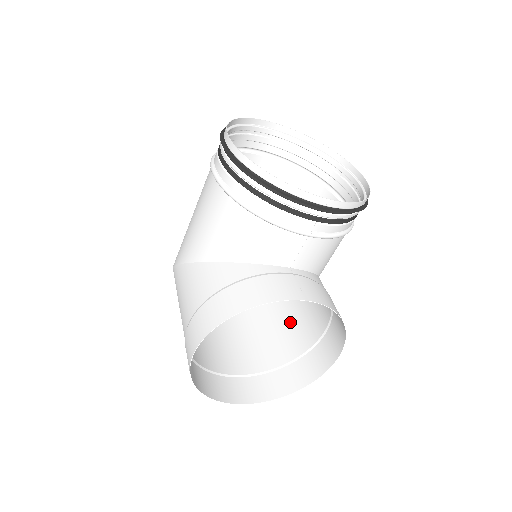
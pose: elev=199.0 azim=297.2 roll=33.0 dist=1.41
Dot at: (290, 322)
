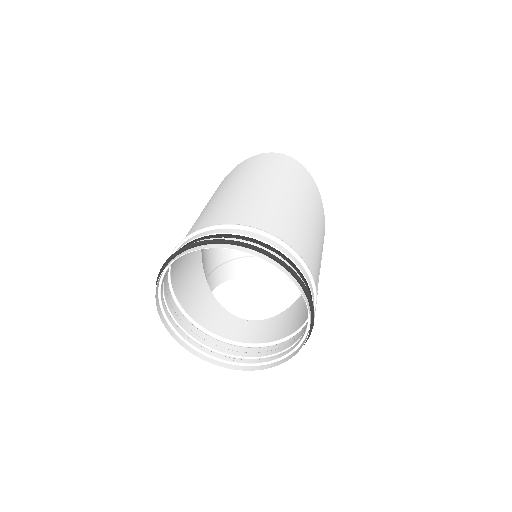
Dot at: occluded
